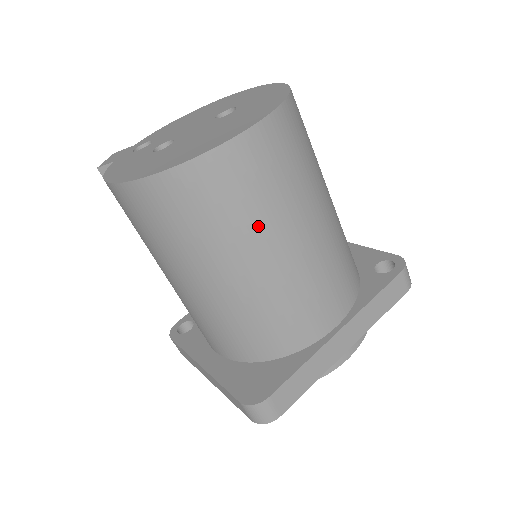
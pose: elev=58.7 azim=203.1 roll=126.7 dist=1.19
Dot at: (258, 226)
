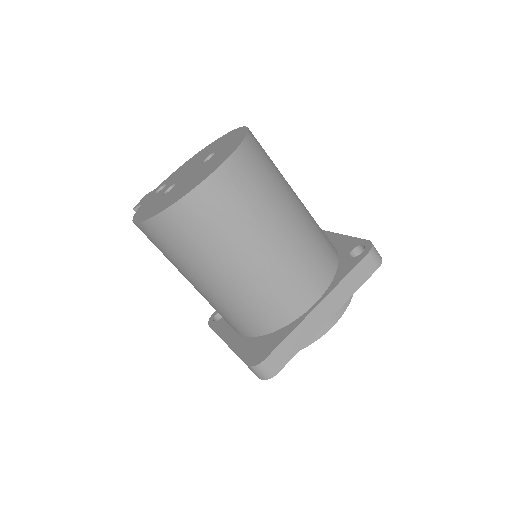
Dot at: (233, 238)
